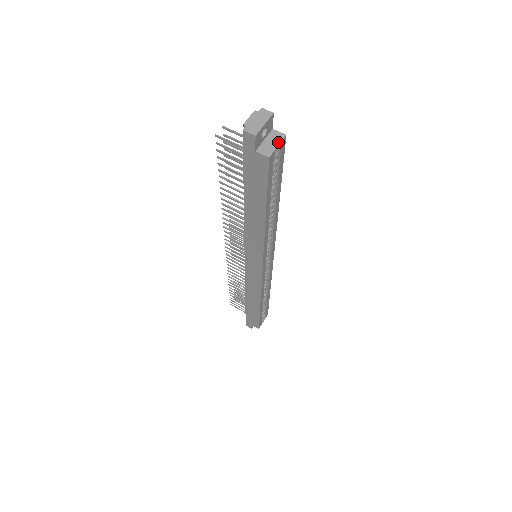
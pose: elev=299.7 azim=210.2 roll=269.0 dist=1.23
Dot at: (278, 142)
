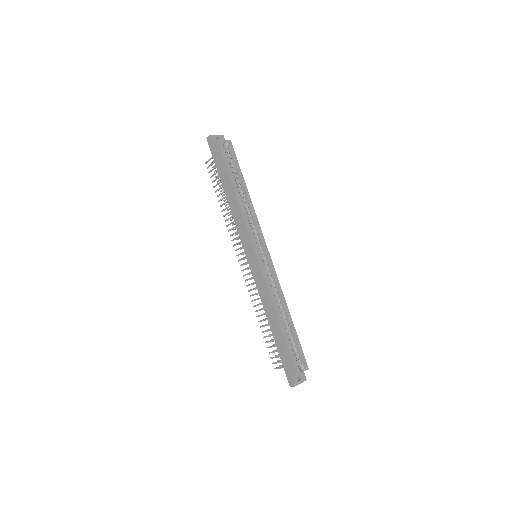
Dot at: (225, 141)
